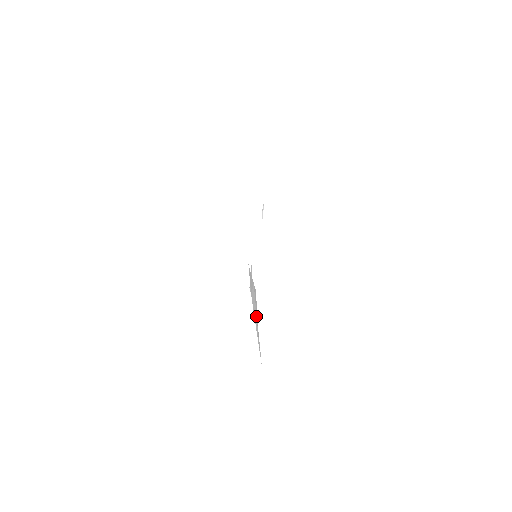
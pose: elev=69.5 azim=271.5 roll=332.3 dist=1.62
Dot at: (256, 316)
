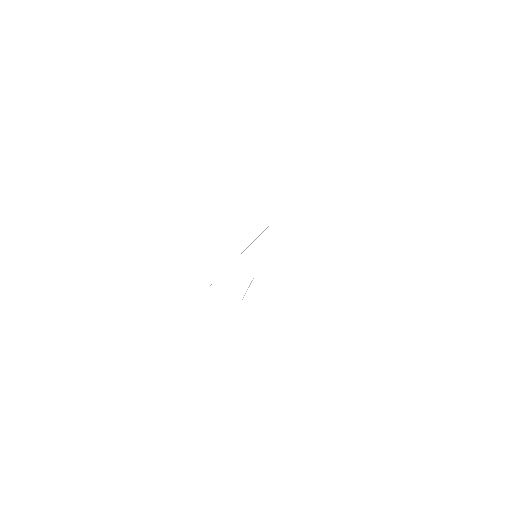
Dot at: occluded
